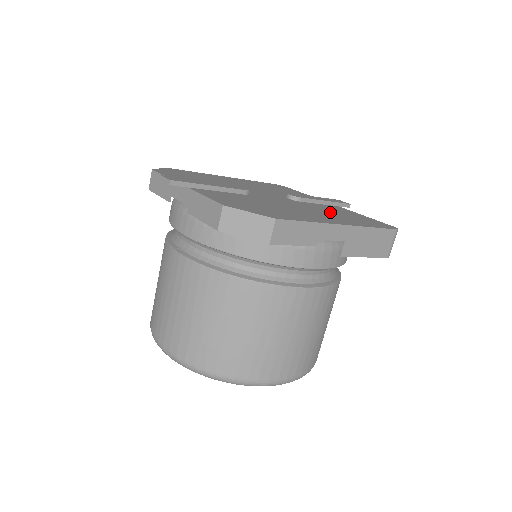
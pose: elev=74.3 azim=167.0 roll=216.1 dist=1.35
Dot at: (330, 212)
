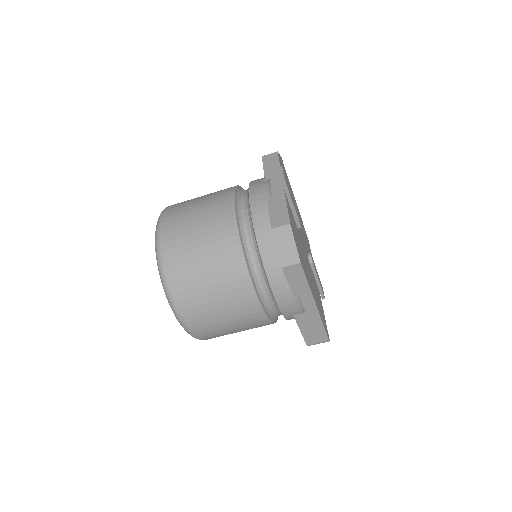
Dot at: occluded
